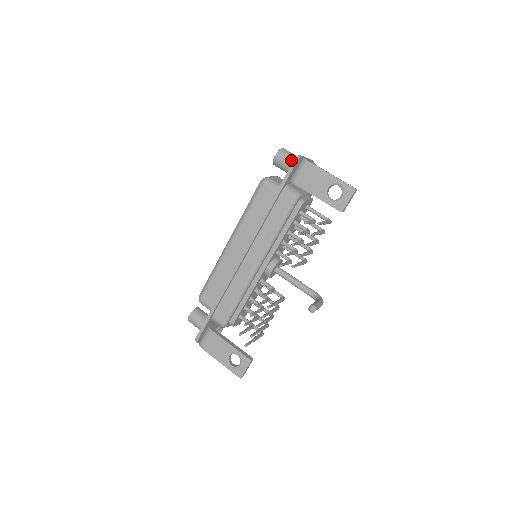
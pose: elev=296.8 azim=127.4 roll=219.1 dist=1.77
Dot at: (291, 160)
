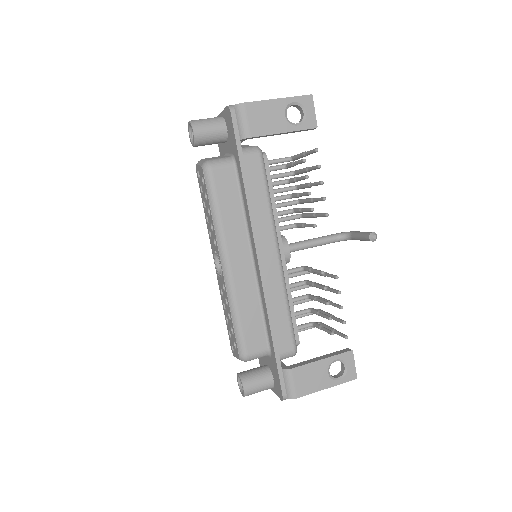
Dot at: (214, 123)
